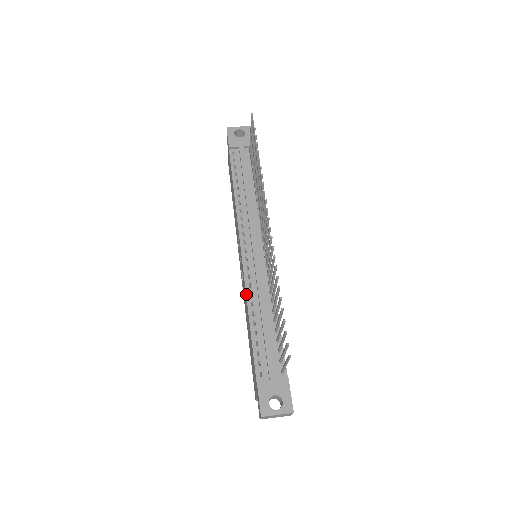
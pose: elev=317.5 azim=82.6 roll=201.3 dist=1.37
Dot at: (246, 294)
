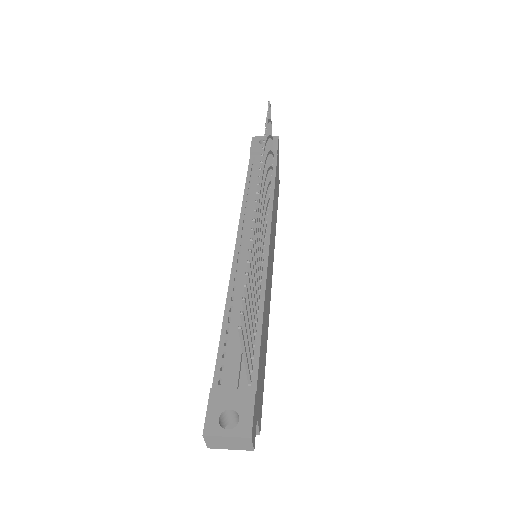
Dot at: (228, 287)
